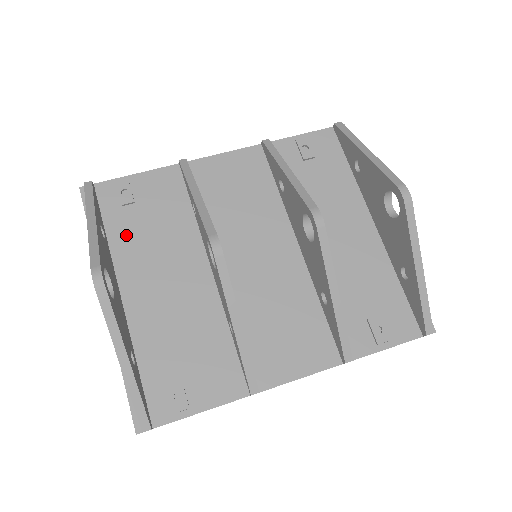
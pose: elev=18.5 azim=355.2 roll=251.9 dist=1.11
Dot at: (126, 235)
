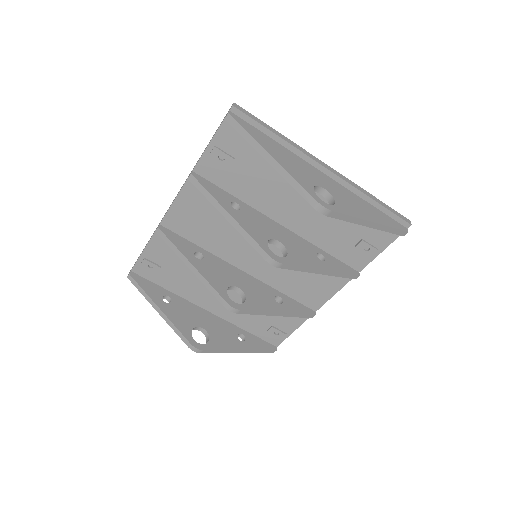
Dot at: (177, 285)
